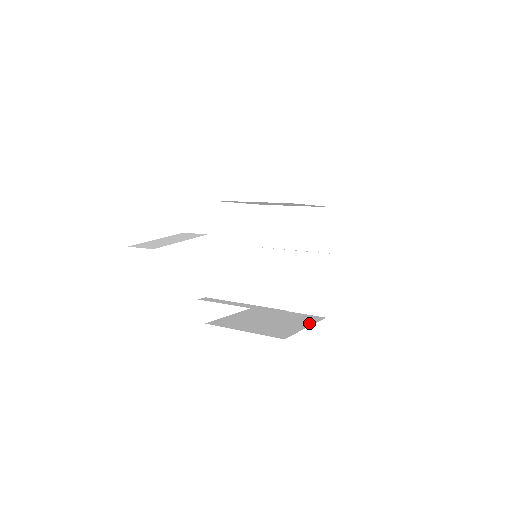
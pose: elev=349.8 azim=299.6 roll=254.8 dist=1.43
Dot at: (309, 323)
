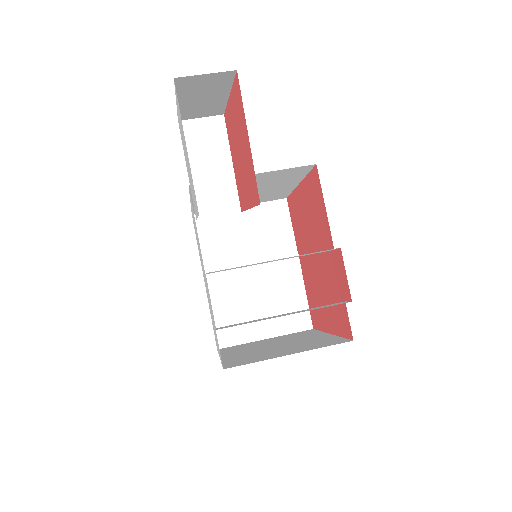
Dot at: (319, 333)
